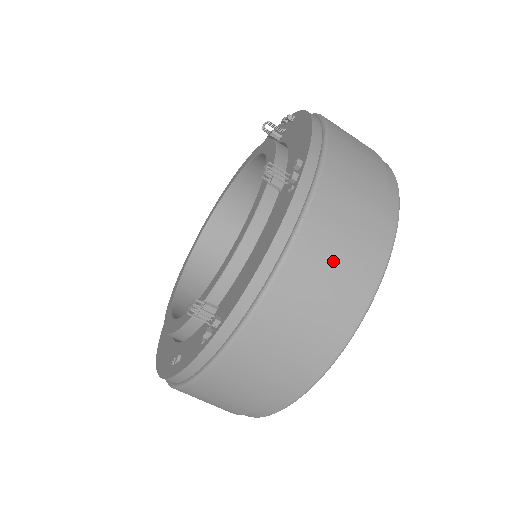
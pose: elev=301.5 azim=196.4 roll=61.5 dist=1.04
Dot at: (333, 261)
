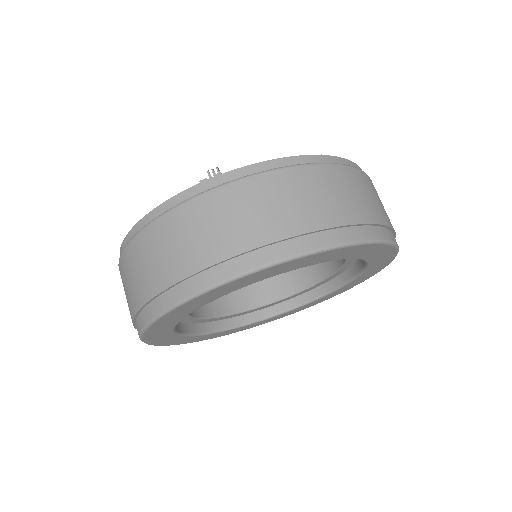
Dot at: (168, 252)
